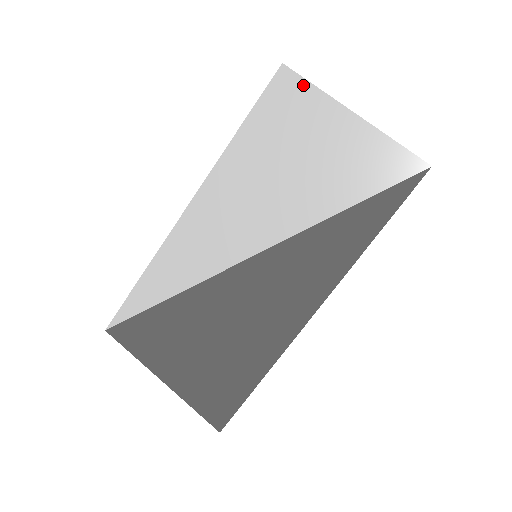
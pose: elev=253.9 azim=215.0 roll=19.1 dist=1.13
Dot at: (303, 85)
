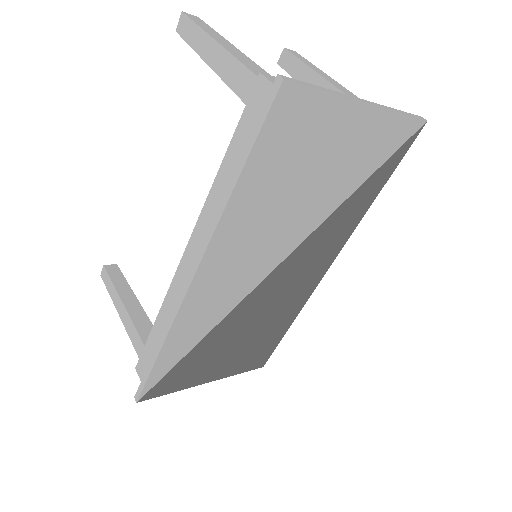
Dot at: (312, 97)
